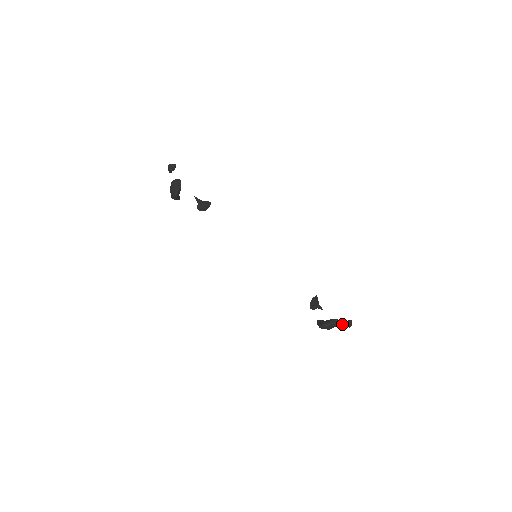
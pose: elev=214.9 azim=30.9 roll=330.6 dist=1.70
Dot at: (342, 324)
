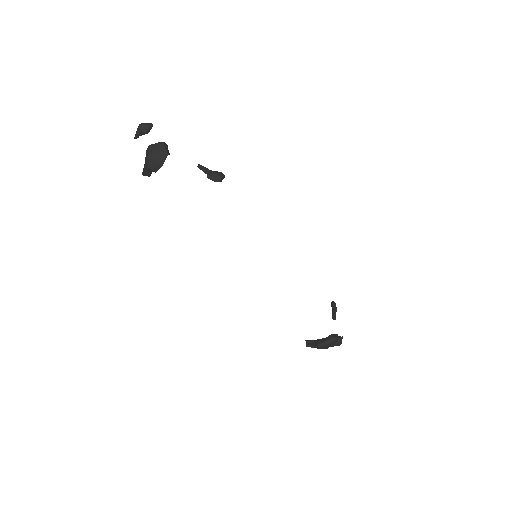
Dot at: occluded
